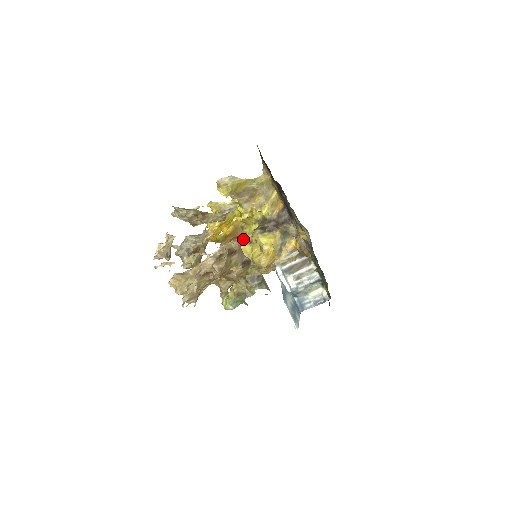
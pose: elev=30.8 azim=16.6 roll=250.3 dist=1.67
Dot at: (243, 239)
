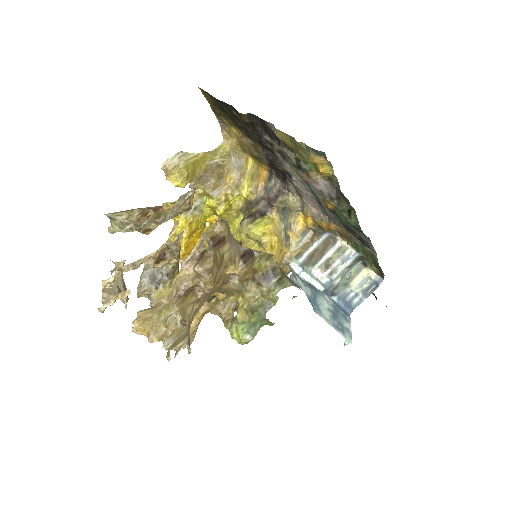
Dot at: occluded
